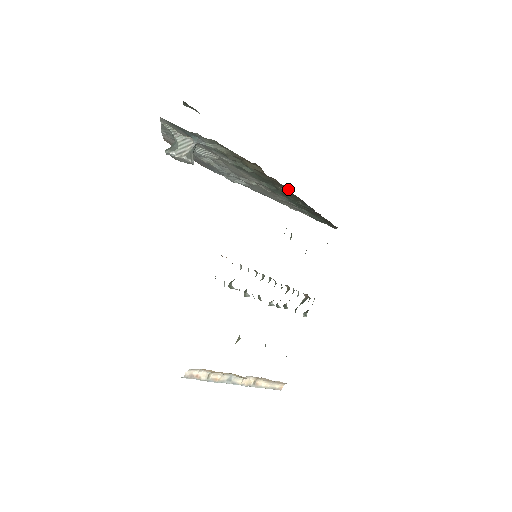
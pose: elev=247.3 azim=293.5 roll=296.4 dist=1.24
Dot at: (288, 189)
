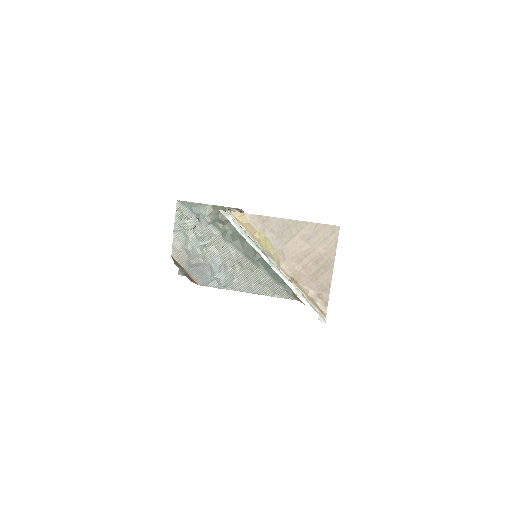
Dot at: occluded
